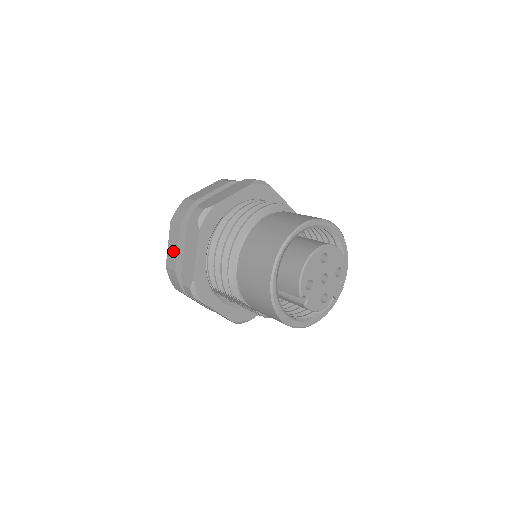
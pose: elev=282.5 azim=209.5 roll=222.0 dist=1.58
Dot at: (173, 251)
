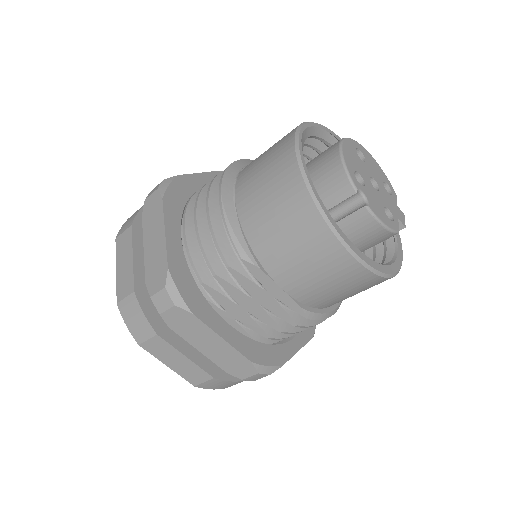
Dot at: (126, 269)
